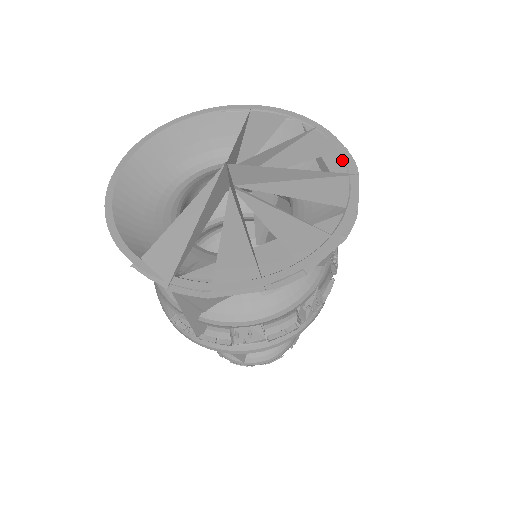
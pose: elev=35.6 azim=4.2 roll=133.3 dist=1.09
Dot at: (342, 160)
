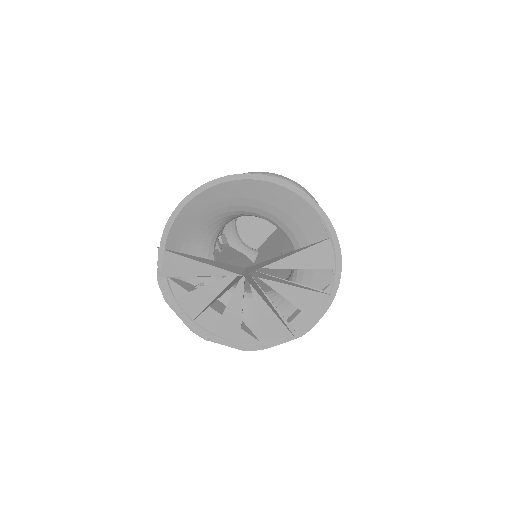
Dot at: (305, 325)
